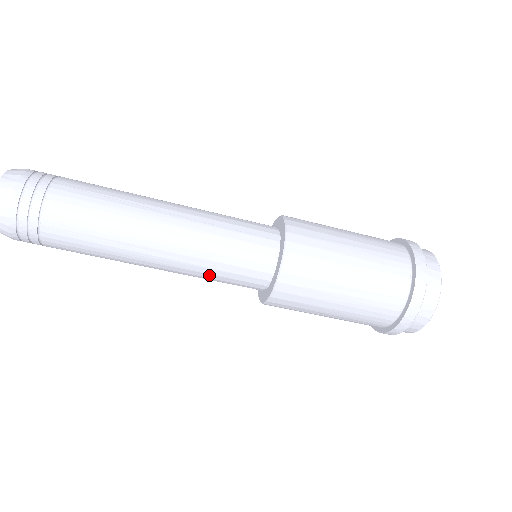
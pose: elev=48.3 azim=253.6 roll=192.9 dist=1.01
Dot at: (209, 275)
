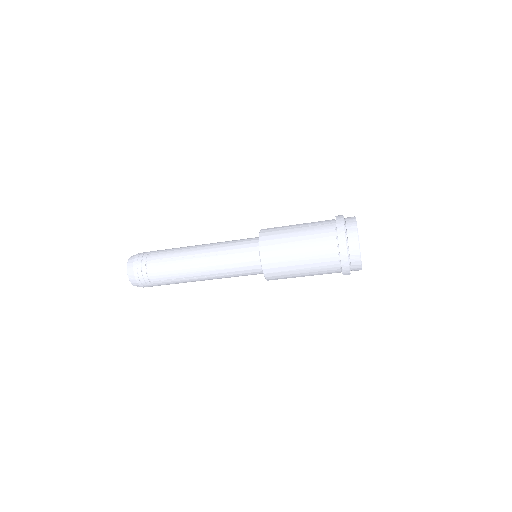
Dot at: occluded
